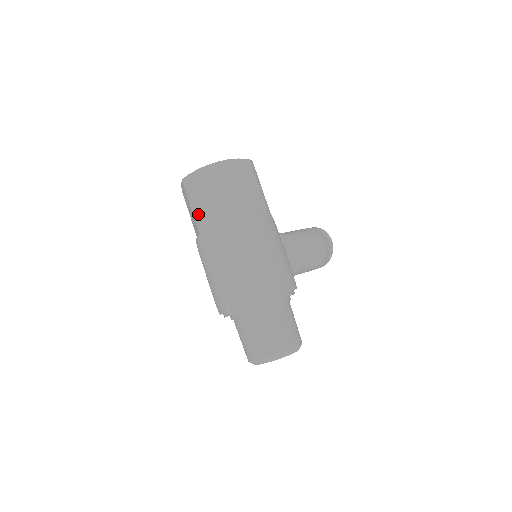
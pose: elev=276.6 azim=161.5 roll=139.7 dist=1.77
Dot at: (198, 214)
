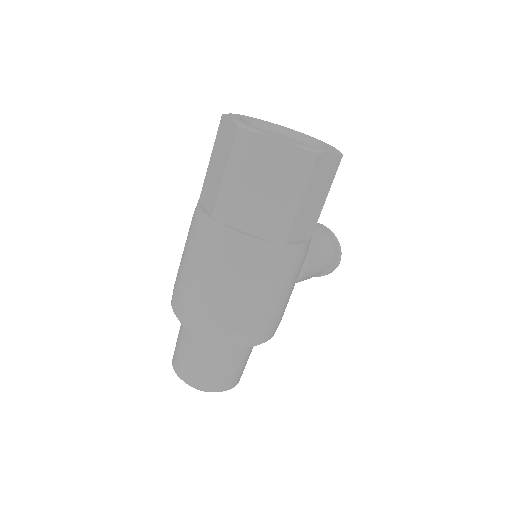
Dot at: (229, 195)
